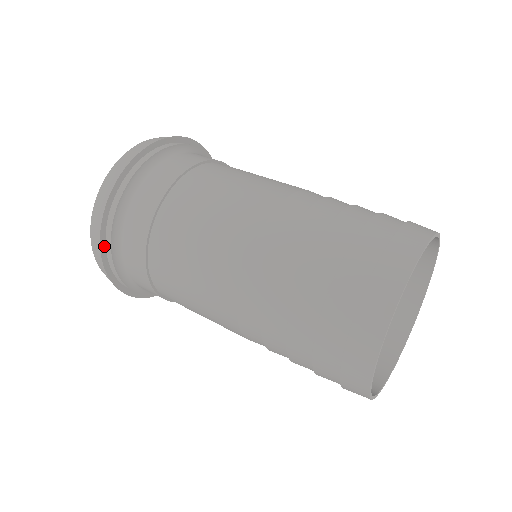
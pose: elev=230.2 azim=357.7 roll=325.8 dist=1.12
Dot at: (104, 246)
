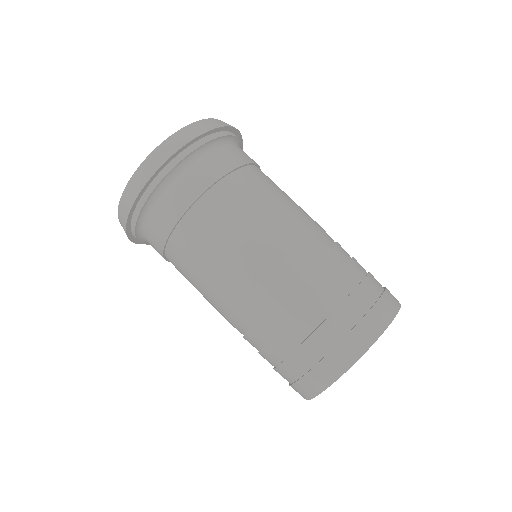
Dot at: (180, 151)
